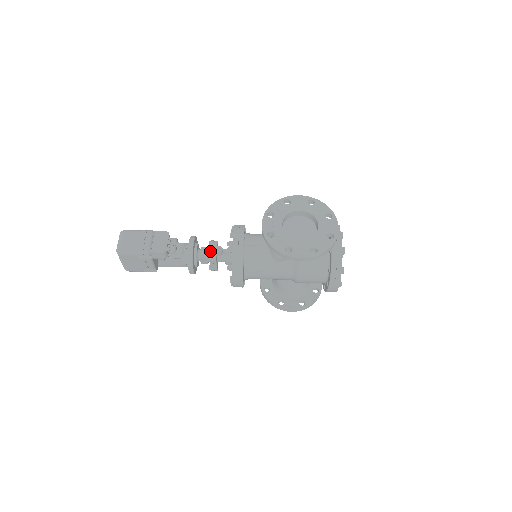
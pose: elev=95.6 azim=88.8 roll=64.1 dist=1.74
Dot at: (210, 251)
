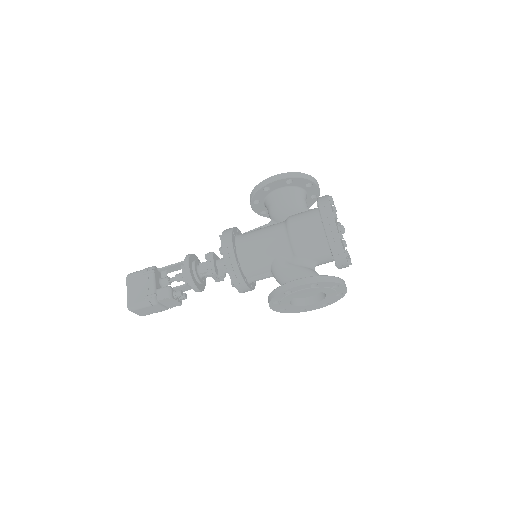
Dot at: occluded
